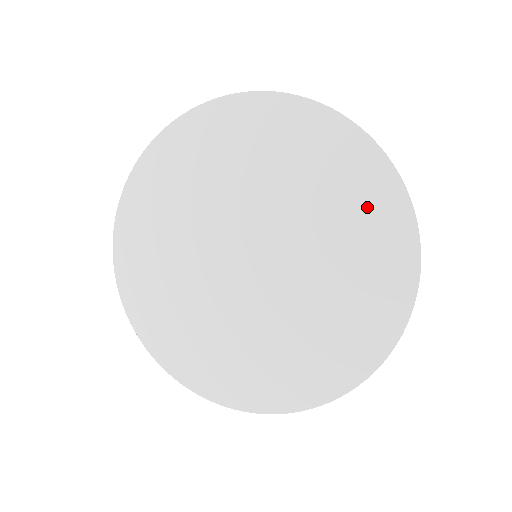
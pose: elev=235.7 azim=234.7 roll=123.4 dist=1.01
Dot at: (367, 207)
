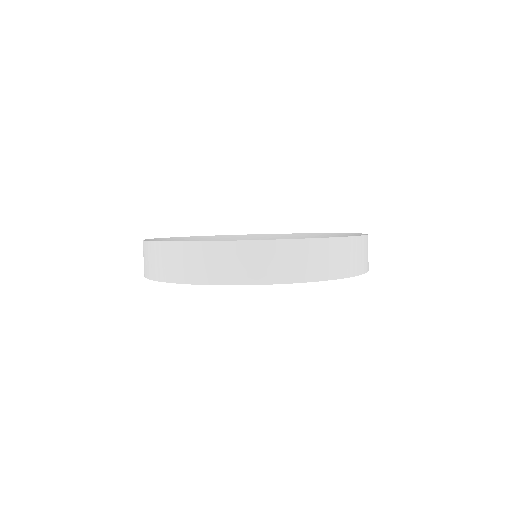
Dot at: occluded
